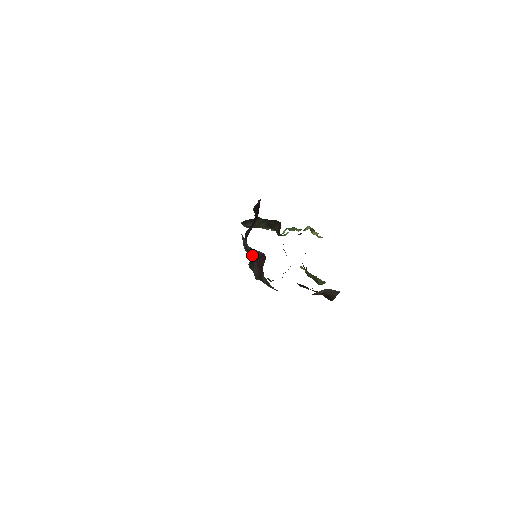
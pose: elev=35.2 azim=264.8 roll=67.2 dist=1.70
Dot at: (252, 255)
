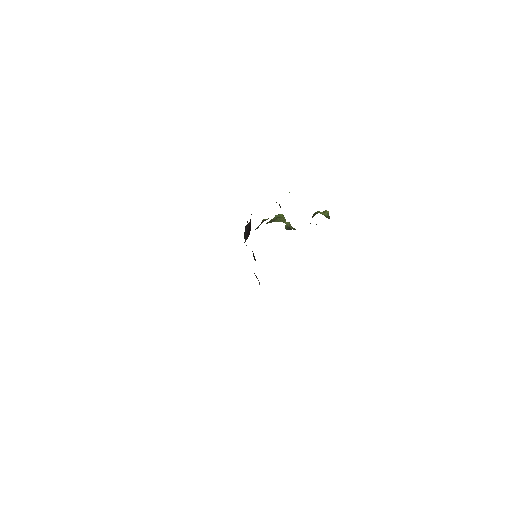
Dot at: occluded
